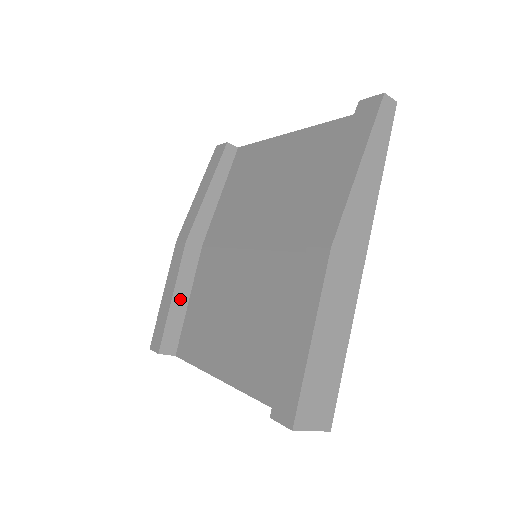
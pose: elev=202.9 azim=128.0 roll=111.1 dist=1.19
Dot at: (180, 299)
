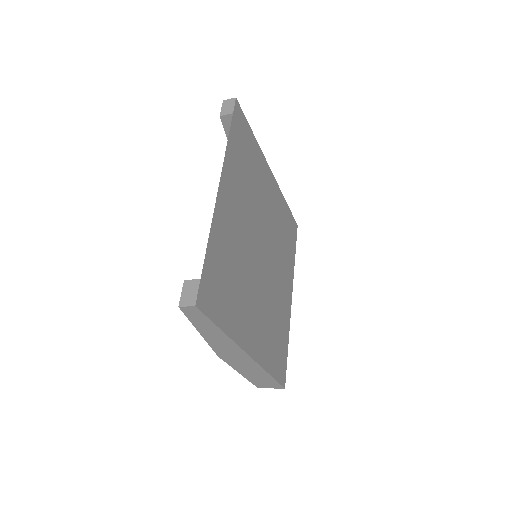
Dot at: occluded
